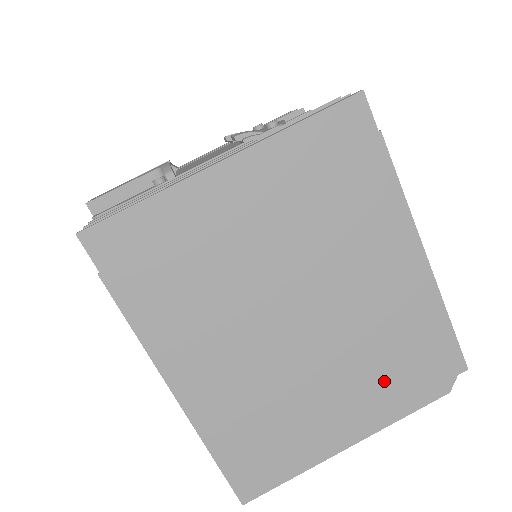
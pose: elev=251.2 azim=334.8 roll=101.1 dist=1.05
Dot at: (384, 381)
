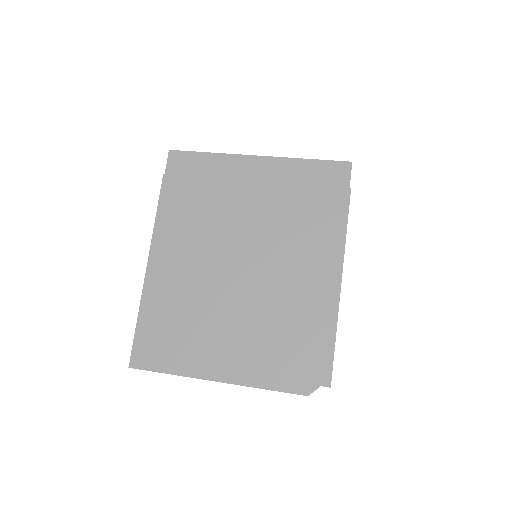
Dot at: (267, 349)
